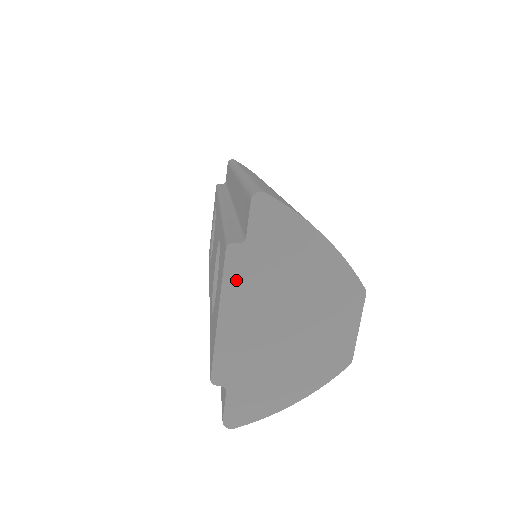
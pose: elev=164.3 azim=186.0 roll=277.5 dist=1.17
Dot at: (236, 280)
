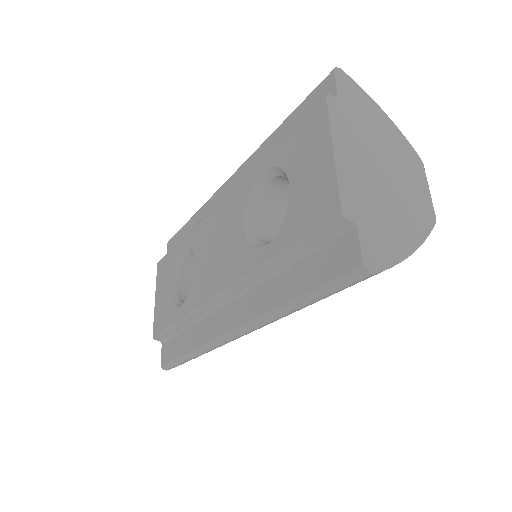
Dot at: (339, 124)
